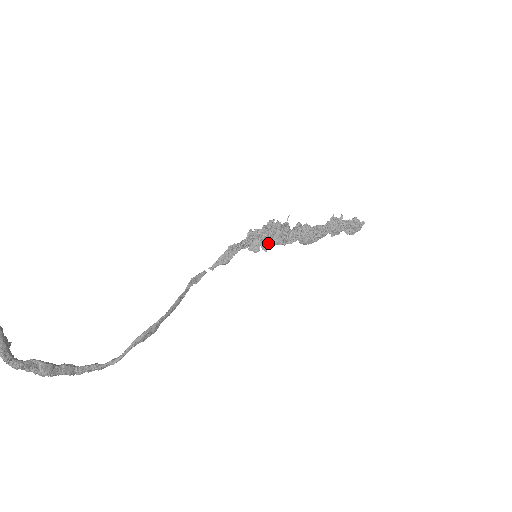
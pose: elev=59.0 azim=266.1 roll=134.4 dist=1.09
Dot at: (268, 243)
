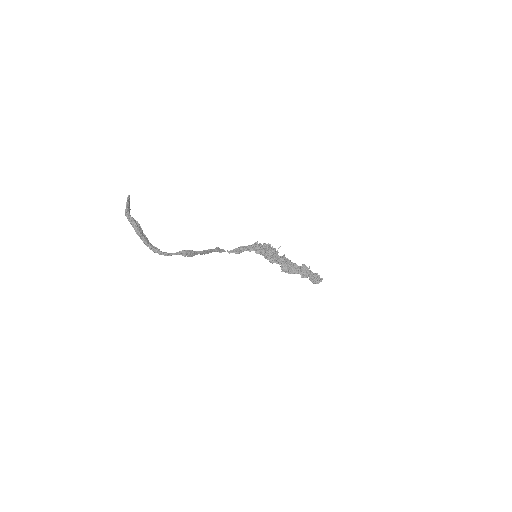
Dot at: (265, 251)
